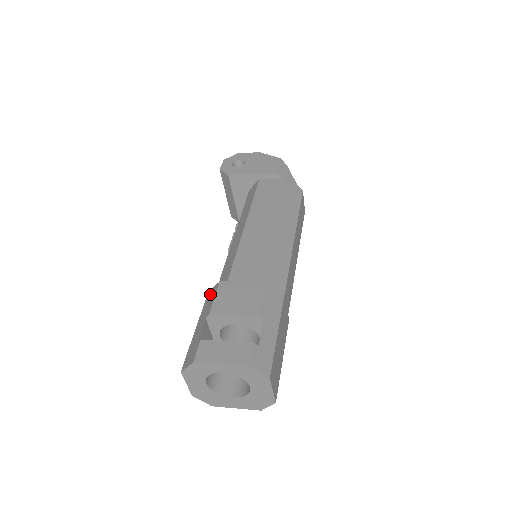
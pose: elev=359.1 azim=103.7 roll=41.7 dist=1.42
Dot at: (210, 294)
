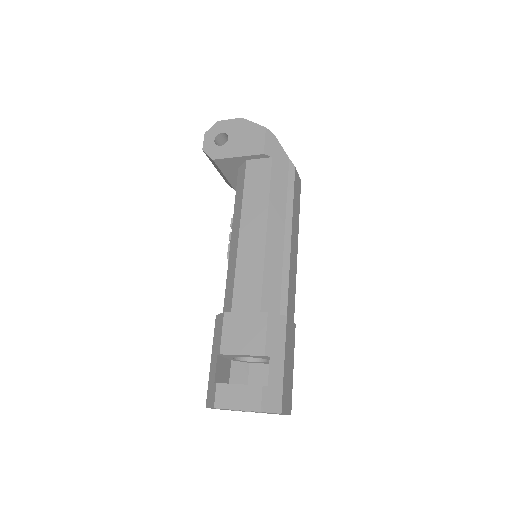
Dot at: (218, 322)
